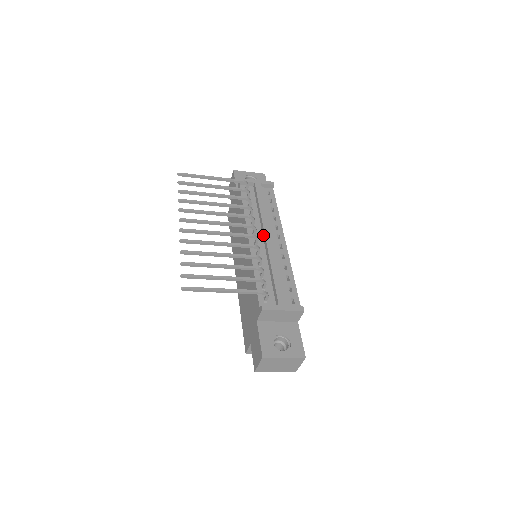
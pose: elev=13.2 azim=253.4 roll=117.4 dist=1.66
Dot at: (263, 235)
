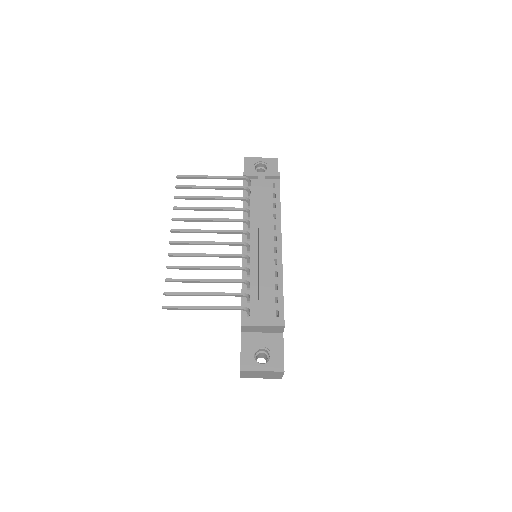
Dot at: (258, 238)
